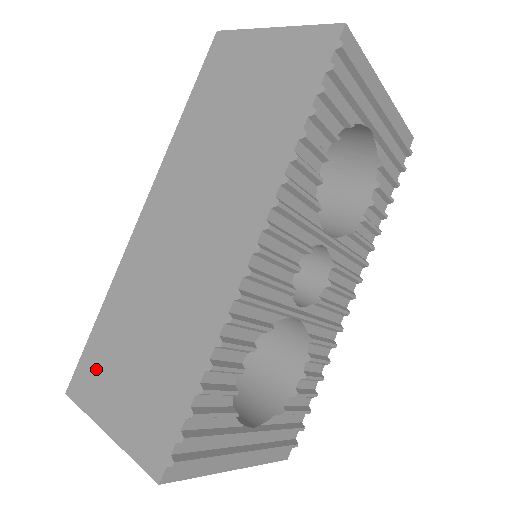
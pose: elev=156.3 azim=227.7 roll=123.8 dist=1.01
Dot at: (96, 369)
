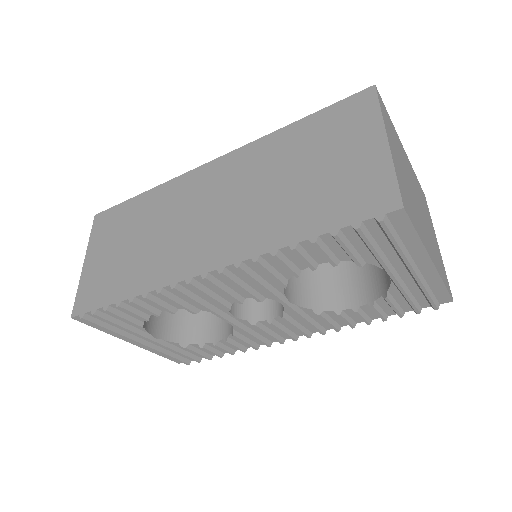
Dot at: (111, 223)
